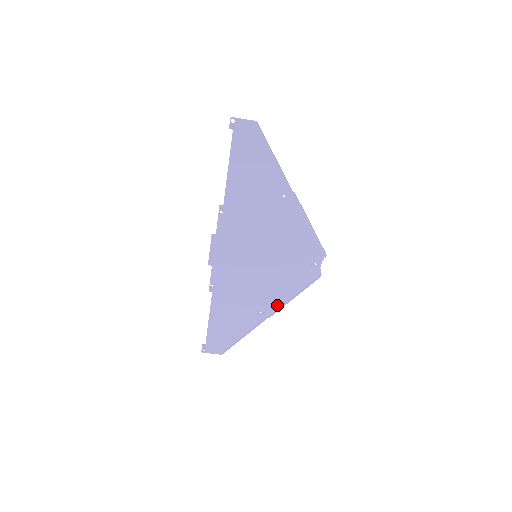
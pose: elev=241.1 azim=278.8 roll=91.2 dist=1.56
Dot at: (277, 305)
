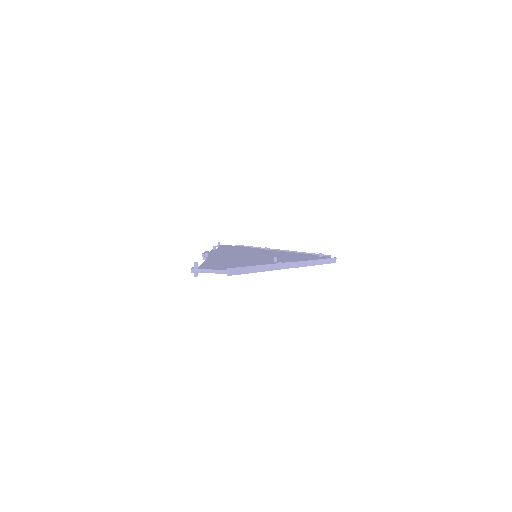
Dot at: occluded
